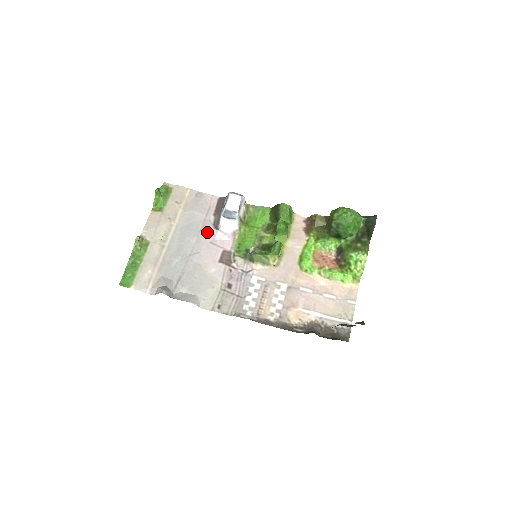
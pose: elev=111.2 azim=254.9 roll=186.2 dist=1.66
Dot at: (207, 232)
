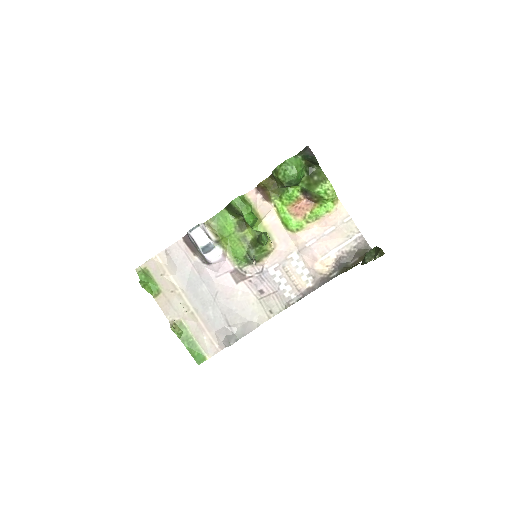
Dot at: (206, 273)
